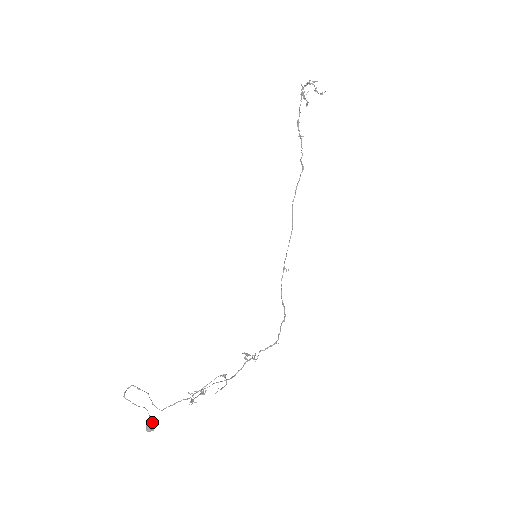
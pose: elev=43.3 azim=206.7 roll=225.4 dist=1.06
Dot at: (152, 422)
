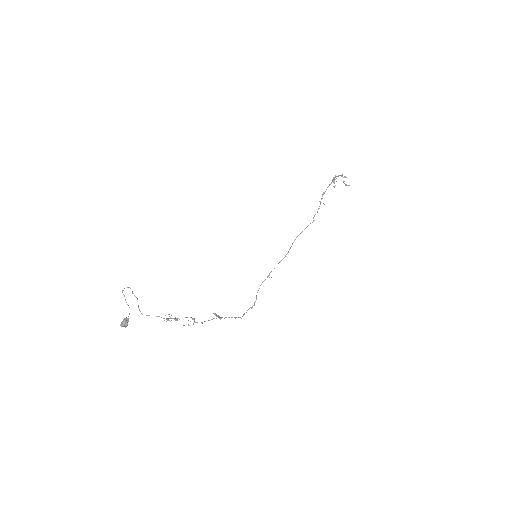
Dot at: occluded
